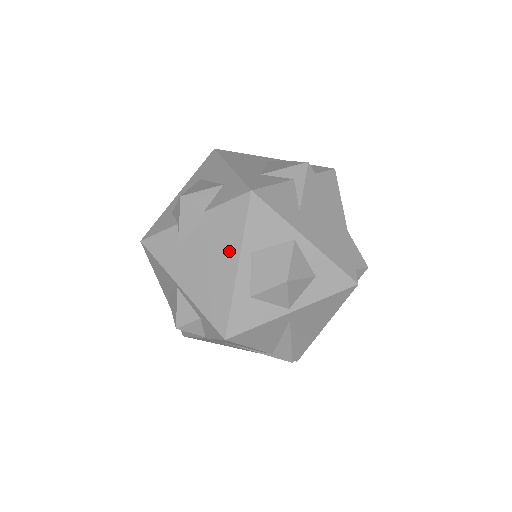
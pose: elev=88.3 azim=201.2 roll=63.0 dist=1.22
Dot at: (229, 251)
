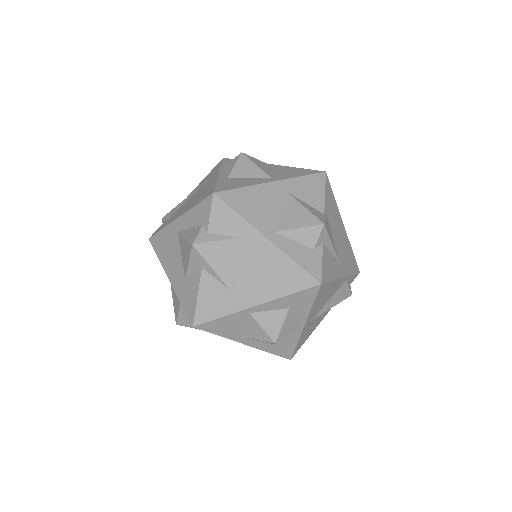
Dot at: occluded
